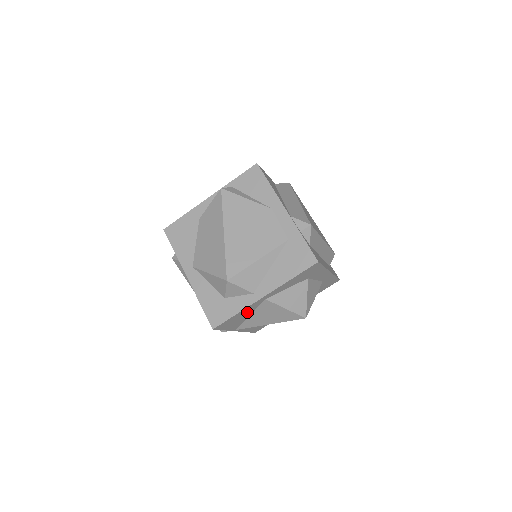
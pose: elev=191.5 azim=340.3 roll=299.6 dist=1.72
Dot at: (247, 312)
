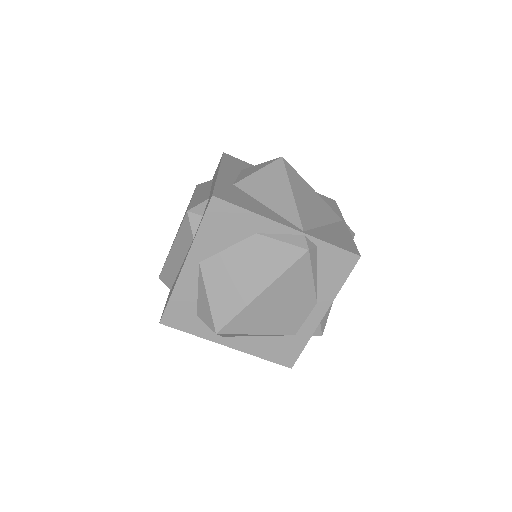
Dot at: occluded
